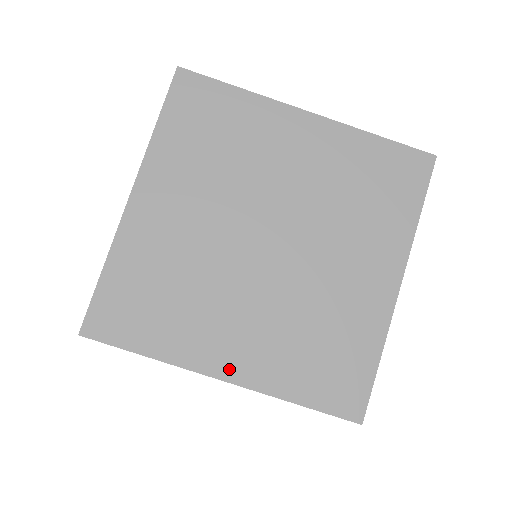
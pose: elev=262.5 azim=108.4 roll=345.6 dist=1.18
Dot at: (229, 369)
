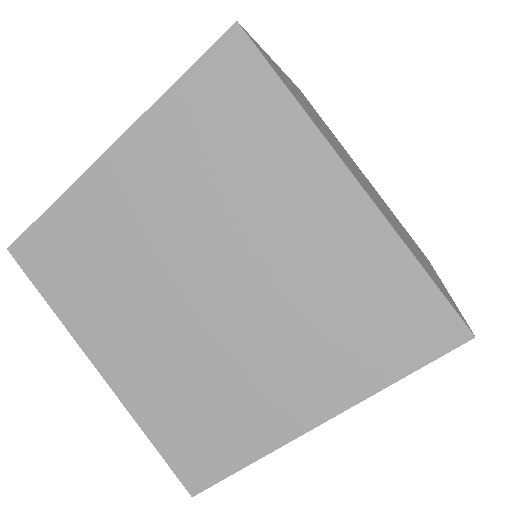
Dot at: (310, 413)
